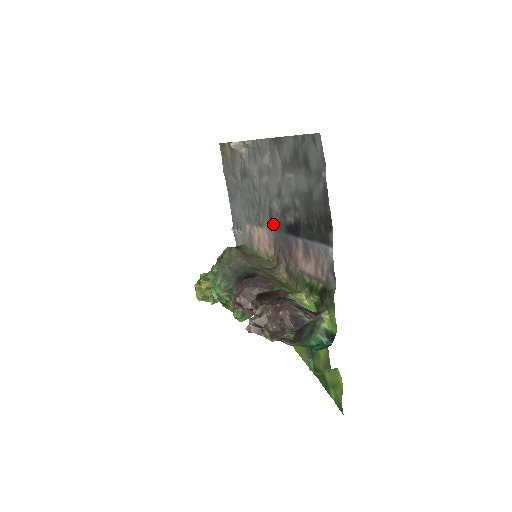
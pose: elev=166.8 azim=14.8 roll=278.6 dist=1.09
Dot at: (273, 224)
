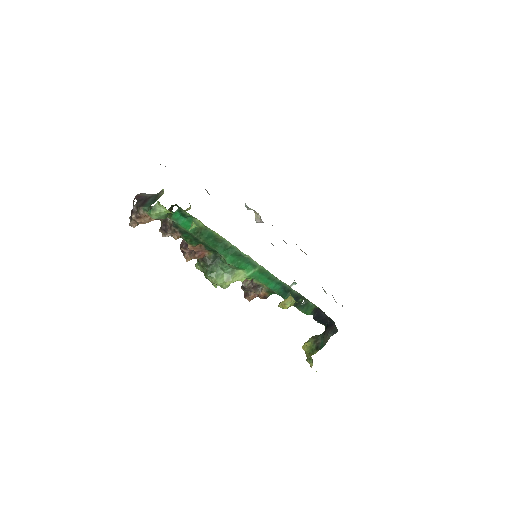
Dot at: occluded
